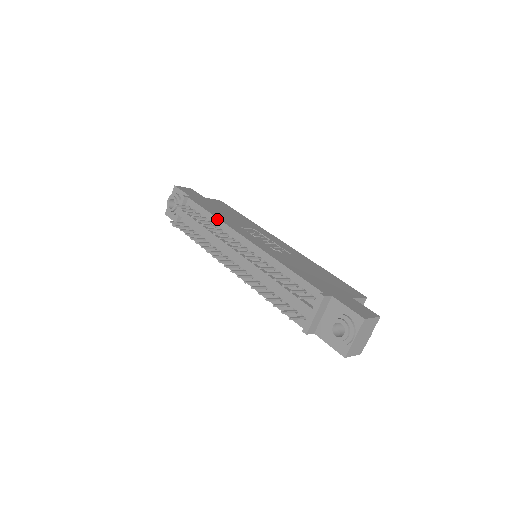
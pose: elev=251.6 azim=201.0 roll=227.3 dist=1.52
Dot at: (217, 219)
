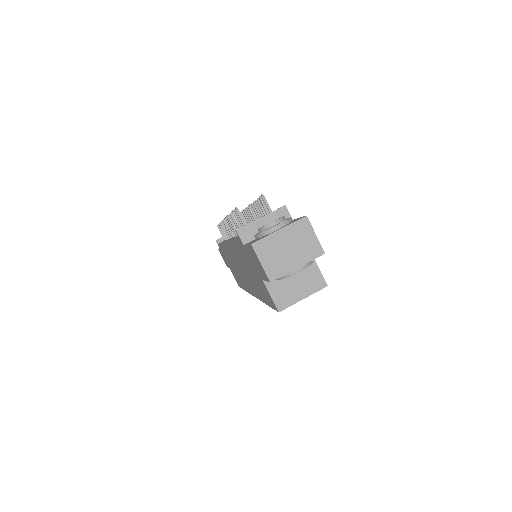
Dot at: occluded
